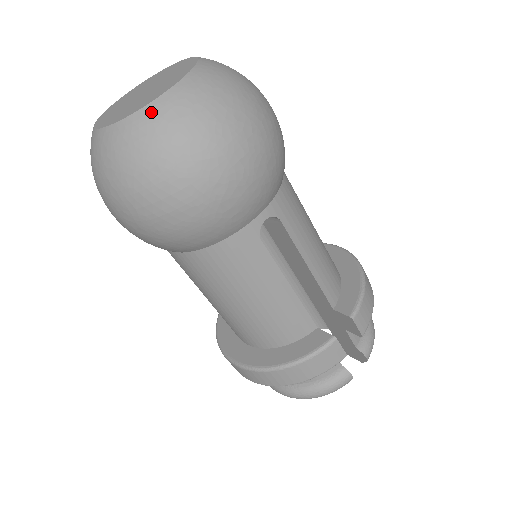
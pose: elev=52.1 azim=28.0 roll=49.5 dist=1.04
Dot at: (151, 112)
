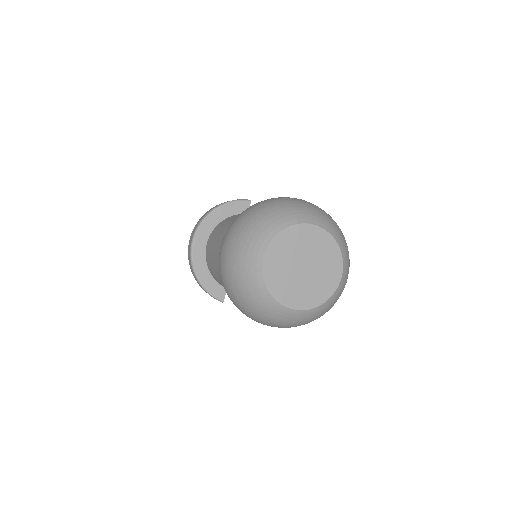
Dot at: (272, 304)
